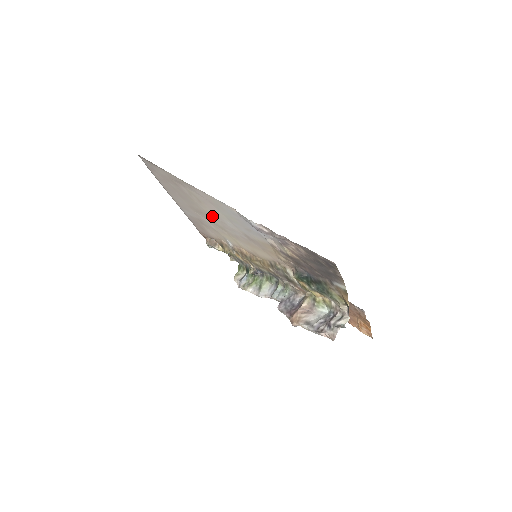
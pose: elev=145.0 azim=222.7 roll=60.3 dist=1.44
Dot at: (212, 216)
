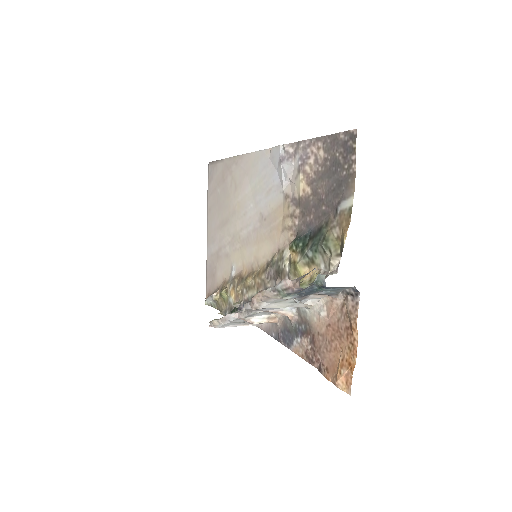
Dot at: (237, 213)
